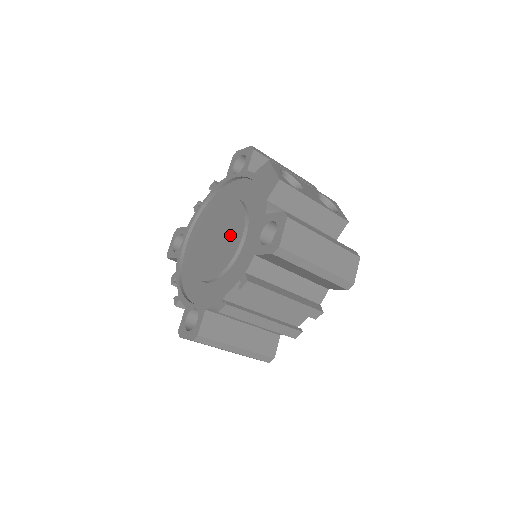
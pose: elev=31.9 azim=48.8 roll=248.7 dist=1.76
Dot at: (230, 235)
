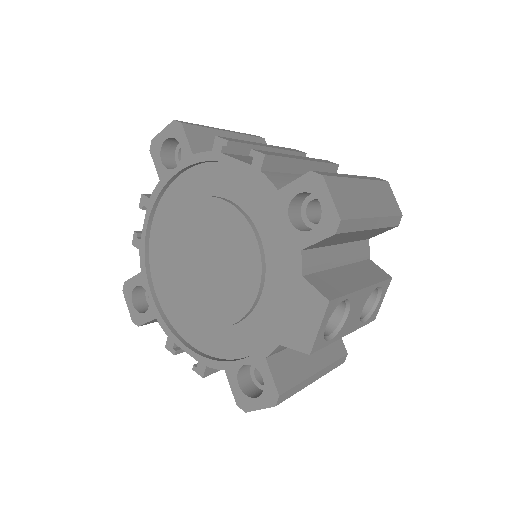
Dot at: (222, 295)
